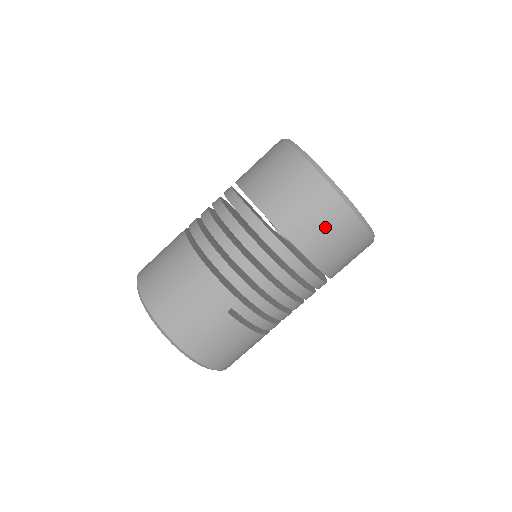
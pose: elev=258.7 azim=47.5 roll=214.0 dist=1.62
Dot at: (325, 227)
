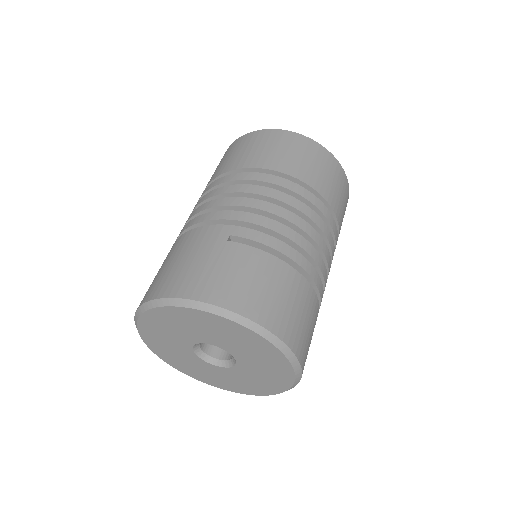
Dot at: (272, 147)
